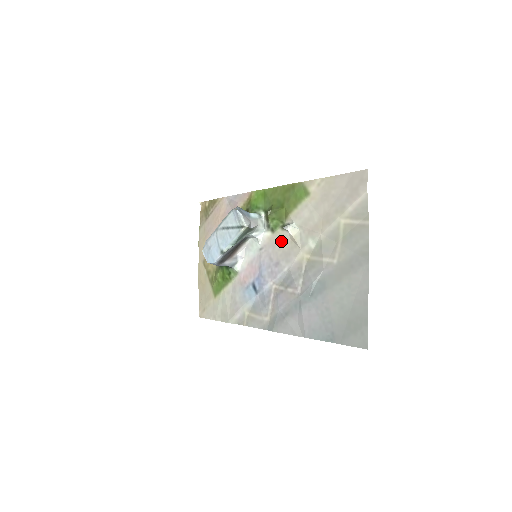
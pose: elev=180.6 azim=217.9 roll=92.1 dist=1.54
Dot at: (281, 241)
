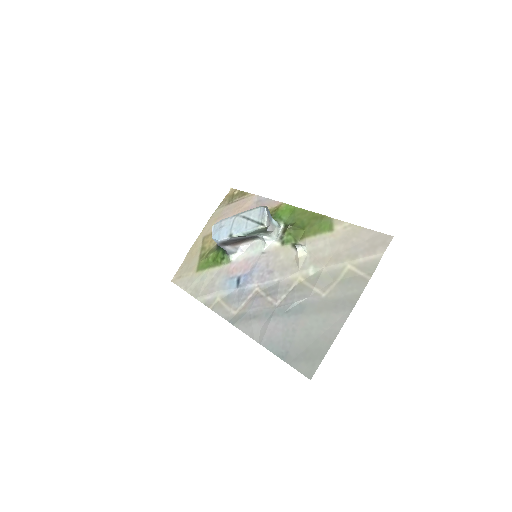
Dot at: (285, 255)
